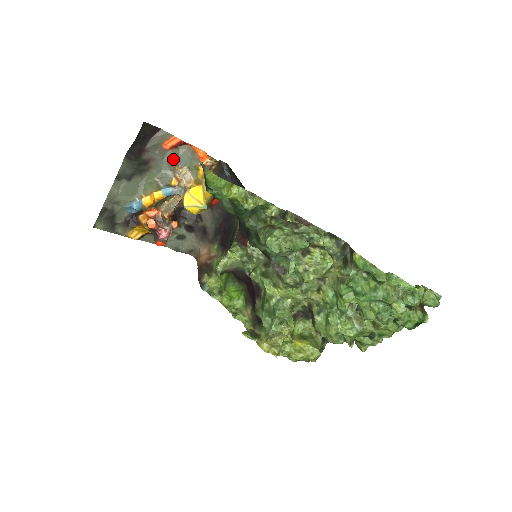
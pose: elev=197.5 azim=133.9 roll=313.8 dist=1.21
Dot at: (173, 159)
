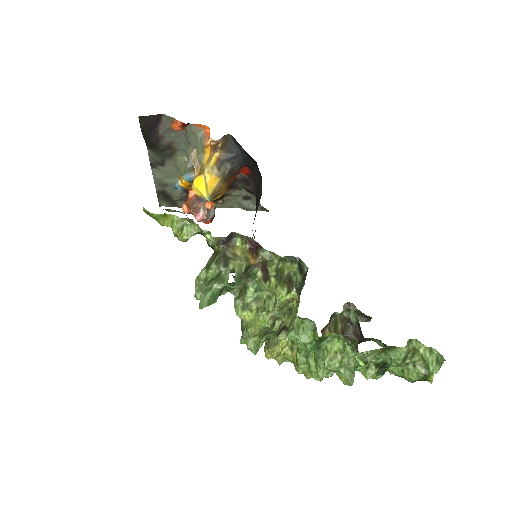
Dot at: occluded
